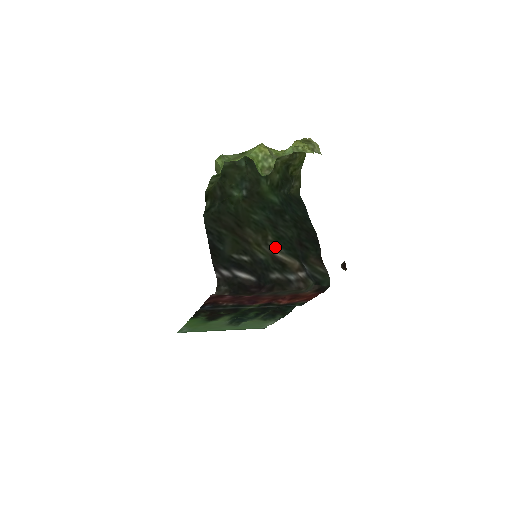
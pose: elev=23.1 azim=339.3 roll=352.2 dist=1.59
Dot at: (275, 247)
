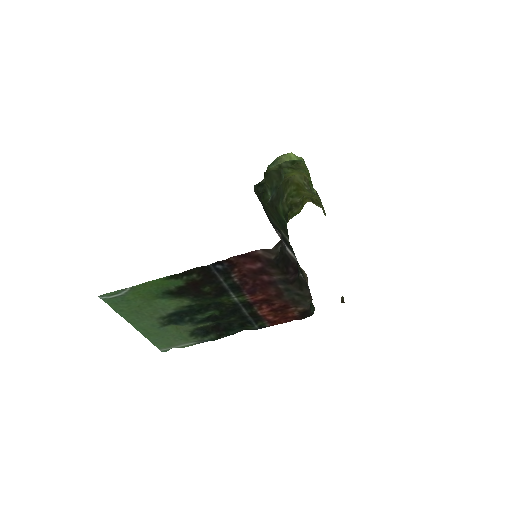
Dot at: occluded
